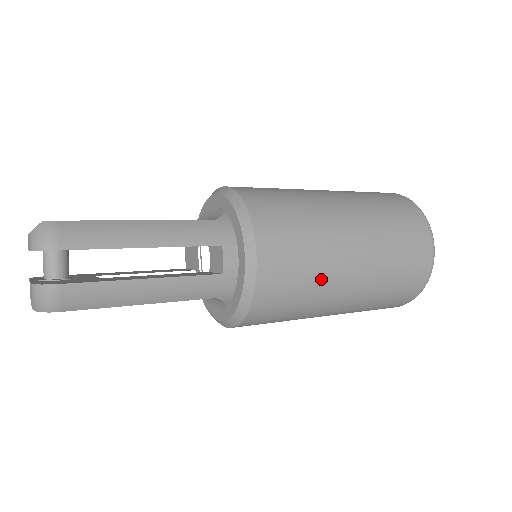
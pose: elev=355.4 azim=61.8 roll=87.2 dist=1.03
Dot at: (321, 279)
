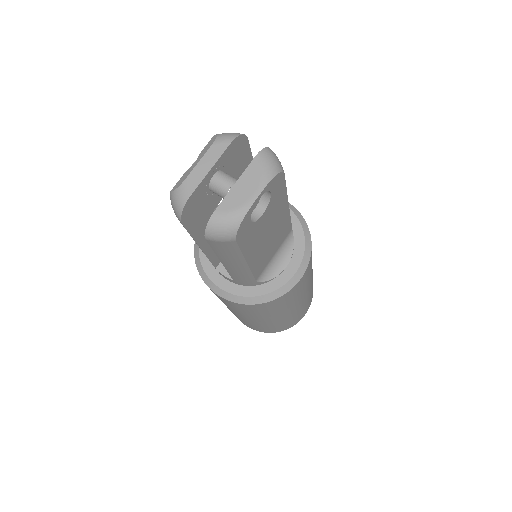
Dot at: occluded
